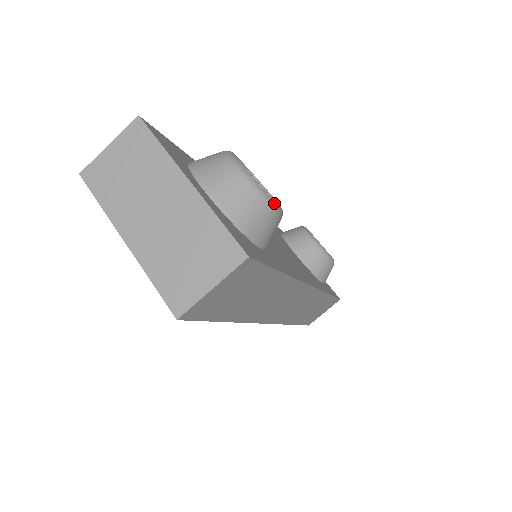
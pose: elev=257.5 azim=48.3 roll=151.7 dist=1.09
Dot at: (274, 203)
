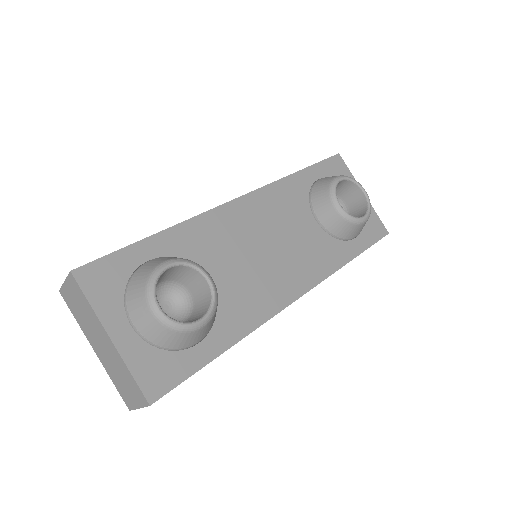
Dot at: (191, 327)
